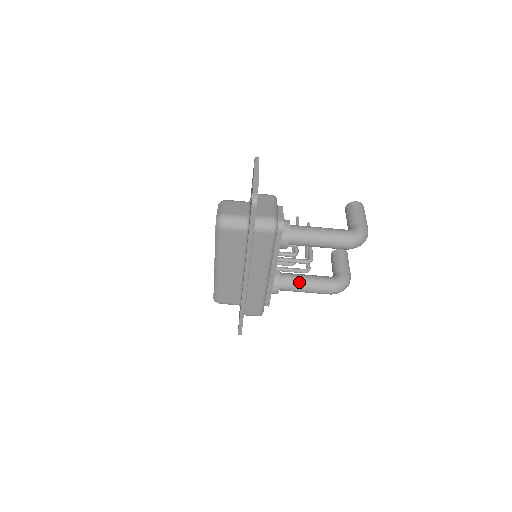
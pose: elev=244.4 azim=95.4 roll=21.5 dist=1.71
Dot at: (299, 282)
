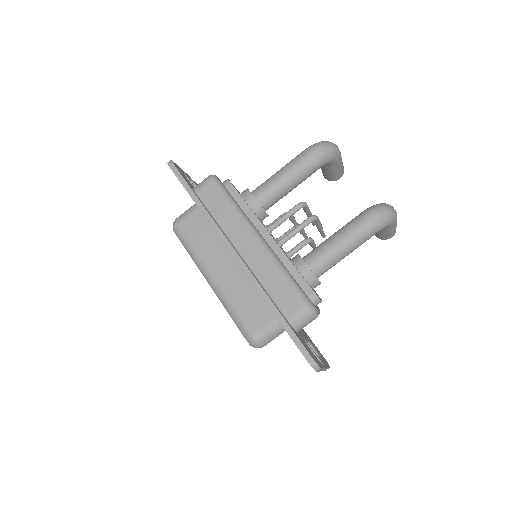
Dot at: (324, 242)
